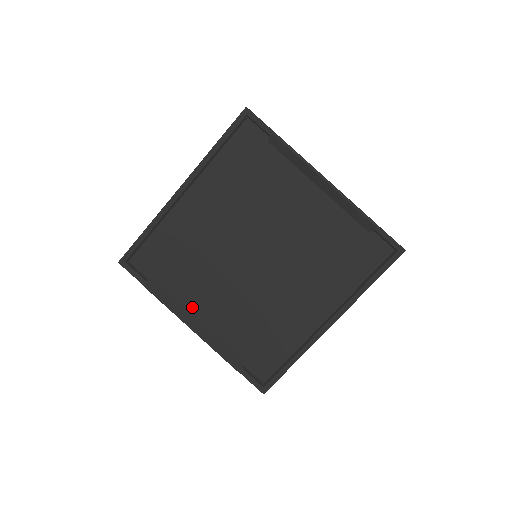
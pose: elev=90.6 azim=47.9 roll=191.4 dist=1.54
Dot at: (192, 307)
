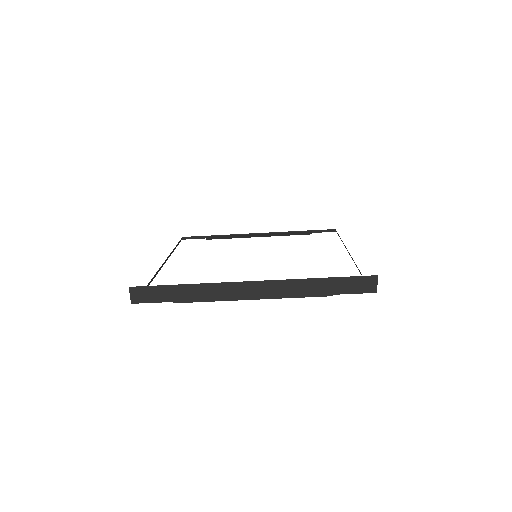
Dot at: occluded
